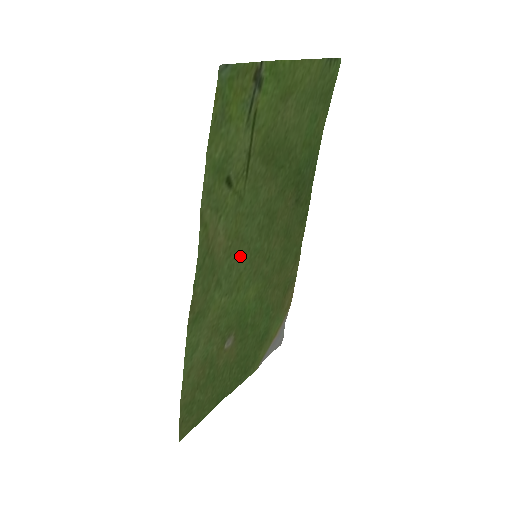
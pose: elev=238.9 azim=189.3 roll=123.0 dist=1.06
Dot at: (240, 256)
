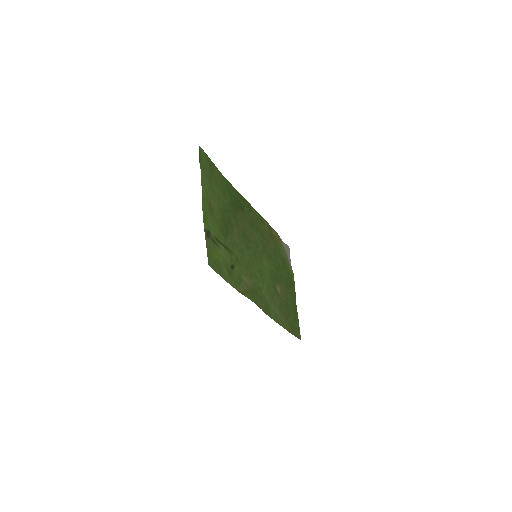
Dot at: (253, 267)
